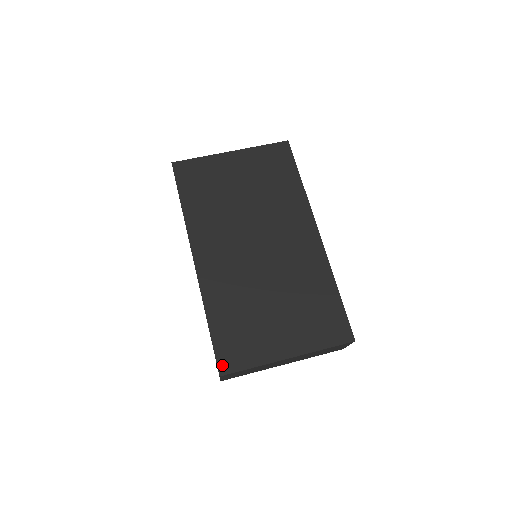
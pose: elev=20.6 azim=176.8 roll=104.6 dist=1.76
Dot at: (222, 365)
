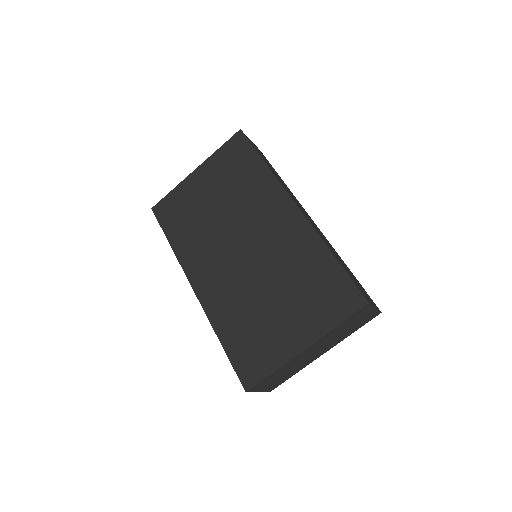
Dot at: (245, 380)
